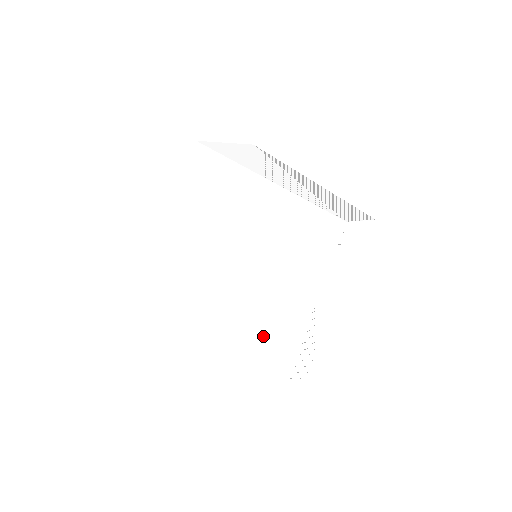
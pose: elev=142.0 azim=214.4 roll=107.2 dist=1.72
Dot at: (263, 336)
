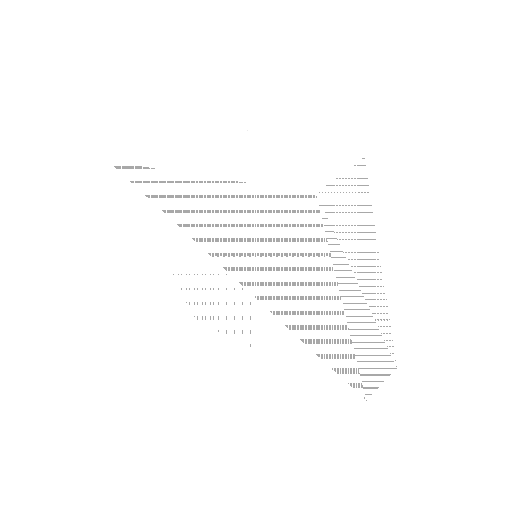
Dot at: (310, 351)
